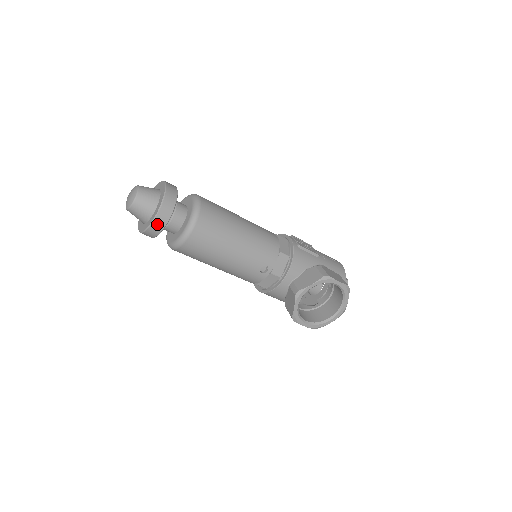
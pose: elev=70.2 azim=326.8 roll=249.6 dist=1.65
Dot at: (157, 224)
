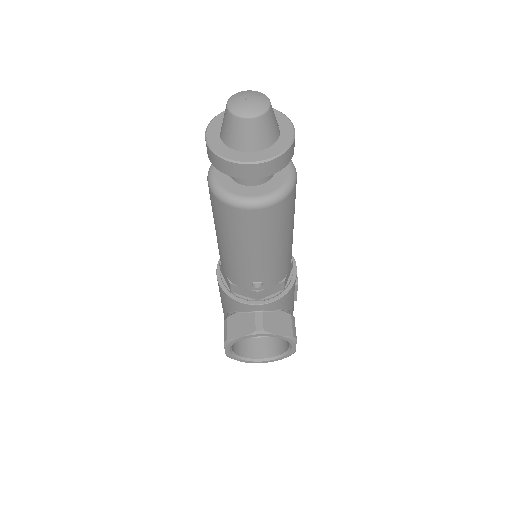
Dot at: (245, 169)
